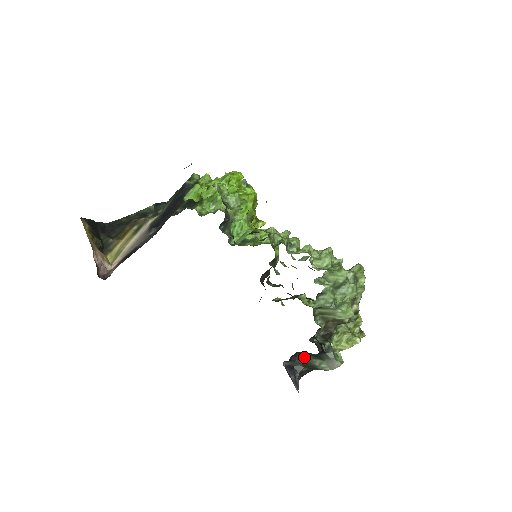
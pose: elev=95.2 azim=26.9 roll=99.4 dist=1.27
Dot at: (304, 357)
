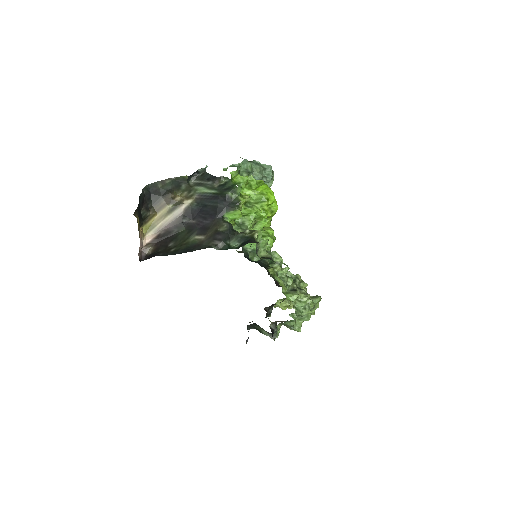
Dot at: (258, 326)
